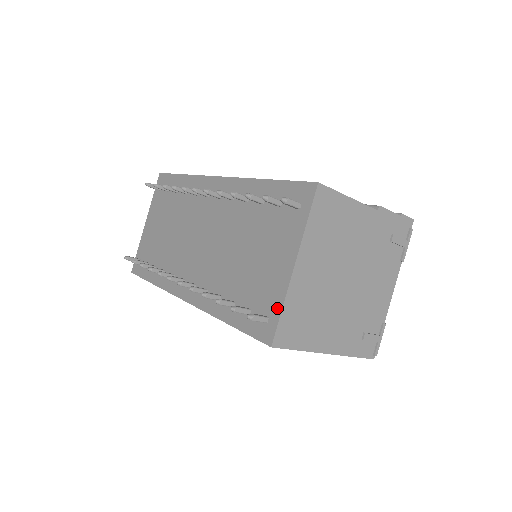
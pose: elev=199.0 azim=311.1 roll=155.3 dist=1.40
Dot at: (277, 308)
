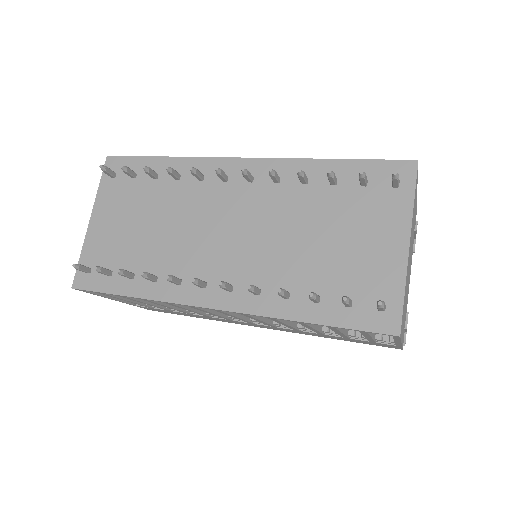
Dot at: (397, 293)
